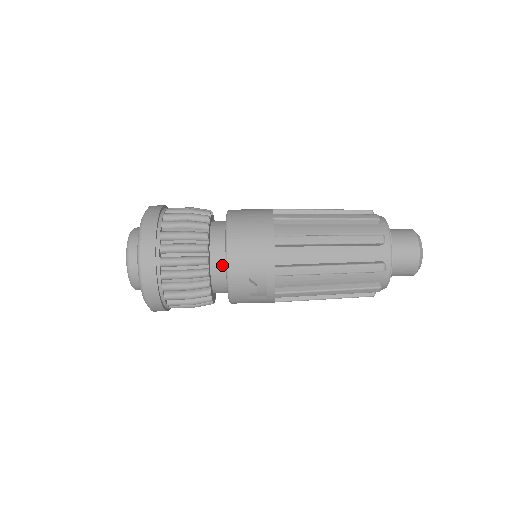
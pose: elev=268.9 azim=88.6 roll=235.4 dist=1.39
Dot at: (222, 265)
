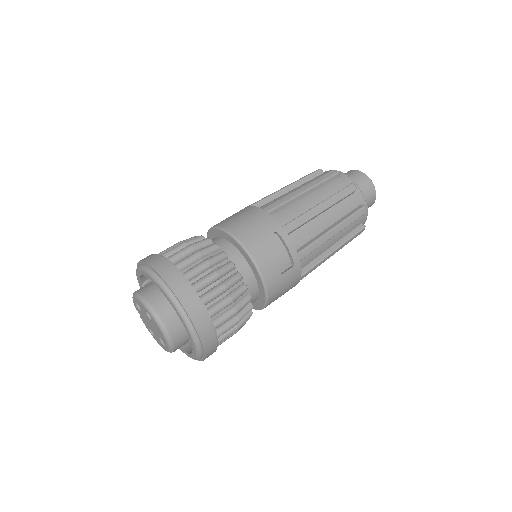
Dot at: (238, 256)
